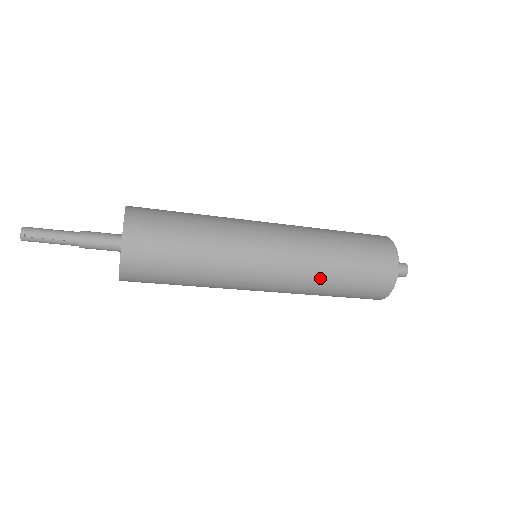
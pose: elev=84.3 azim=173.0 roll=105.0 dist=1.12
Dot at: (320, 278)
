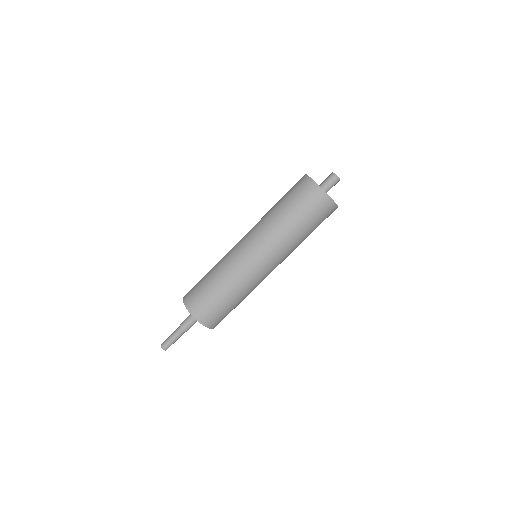
Dot at: (297, 245)
